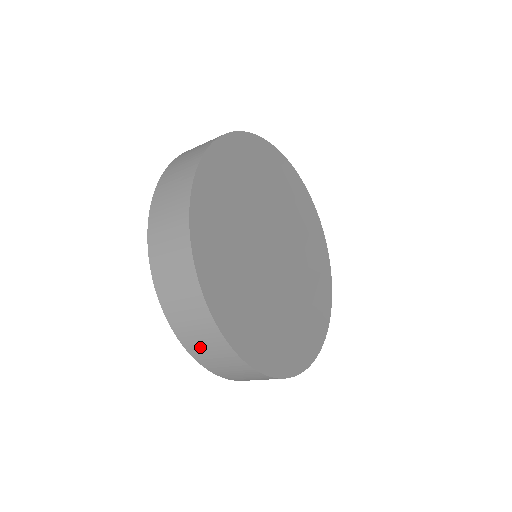
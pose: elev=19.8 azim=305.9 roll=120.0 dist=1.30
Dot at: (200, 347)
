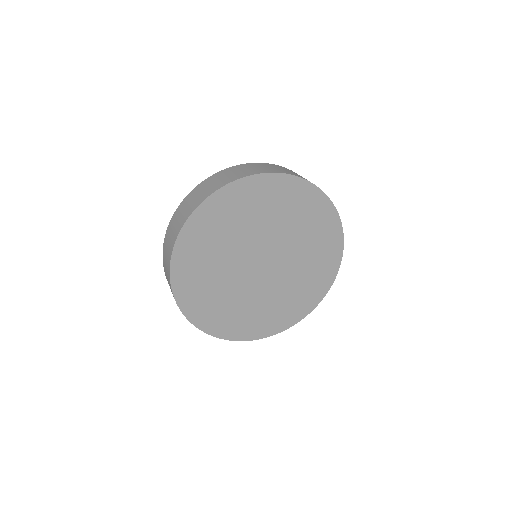
Dot at: occluded
